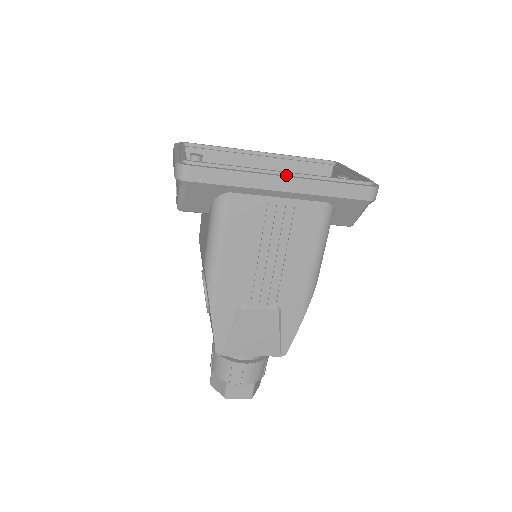
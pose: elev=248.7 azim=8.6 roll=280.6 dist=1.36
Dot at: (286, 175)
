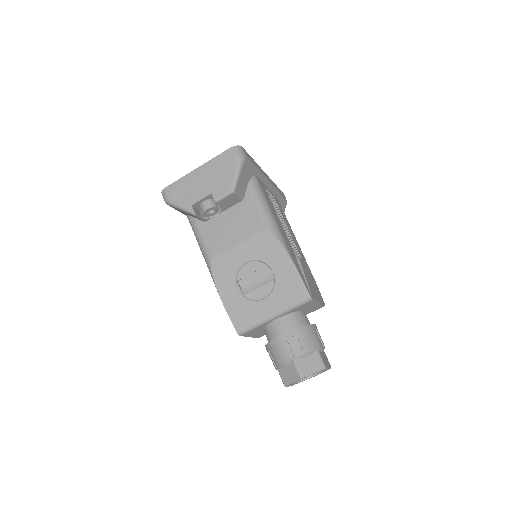
Dot at: occluded
